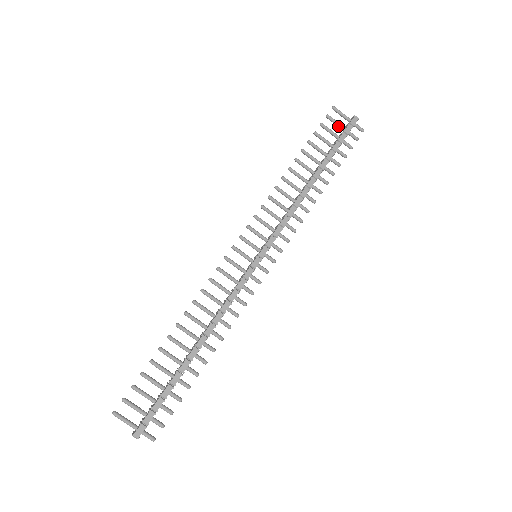
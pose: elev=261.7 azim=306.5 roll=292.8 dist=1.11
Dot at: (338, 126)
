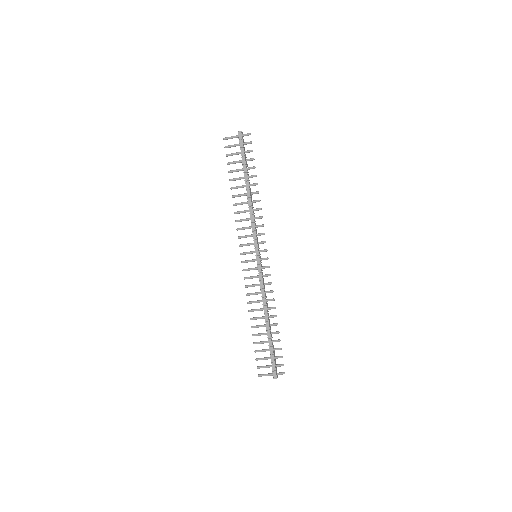
Dot at: (235, 146)
